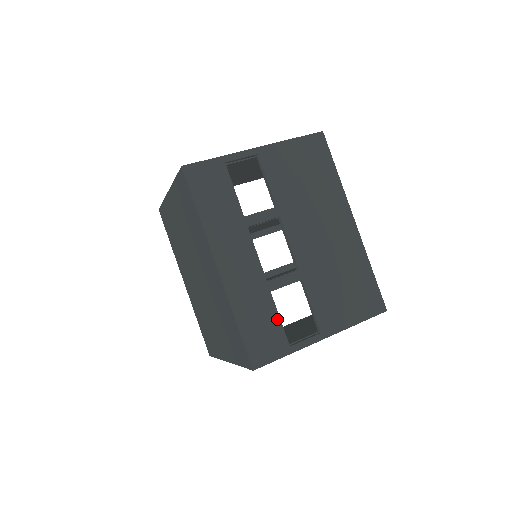
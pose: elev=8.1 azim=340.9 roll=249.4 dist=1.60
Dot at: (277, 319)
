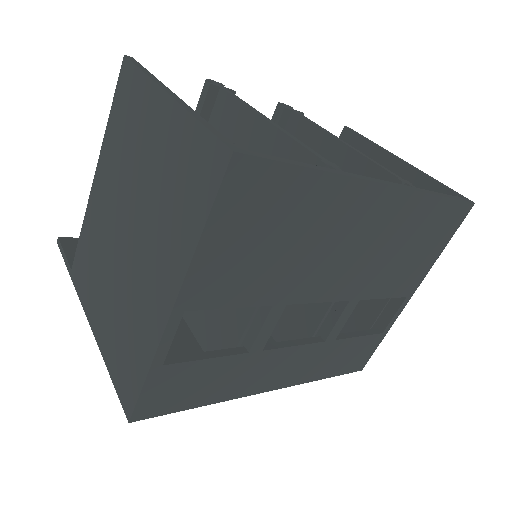
Dot at: (357, 340)
